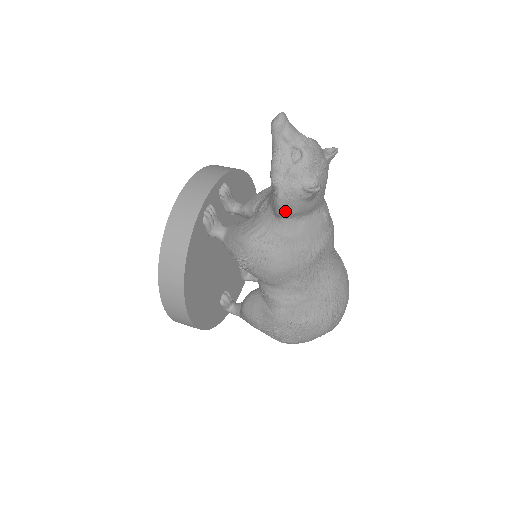
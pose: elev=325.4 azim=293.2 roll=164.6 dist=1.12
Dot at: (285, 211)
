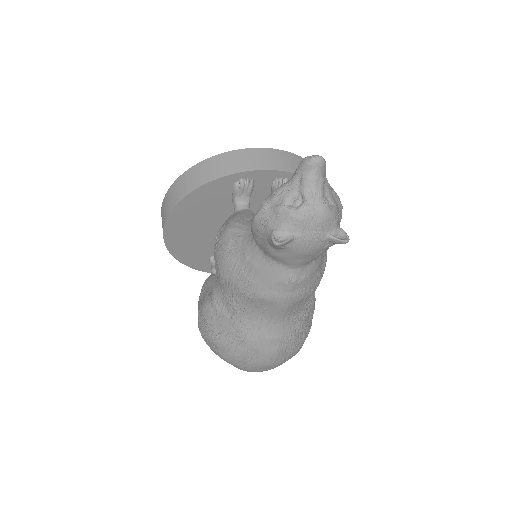
Dot at: (255, 234)
